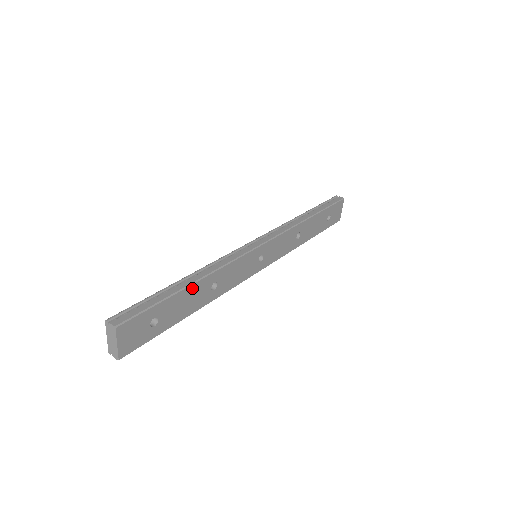
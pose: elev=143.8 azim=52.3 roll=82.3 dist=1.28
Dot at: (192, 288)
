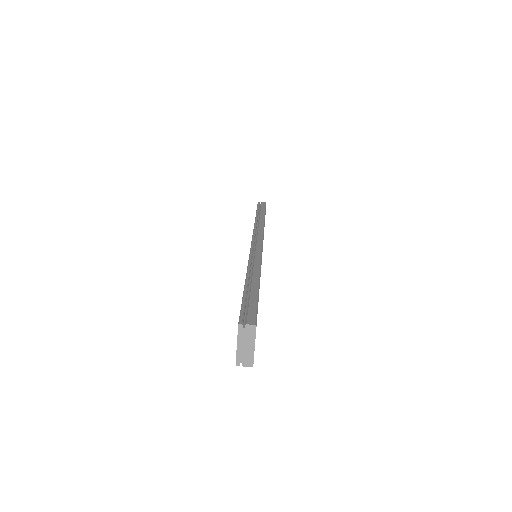
Dot at: occluded
